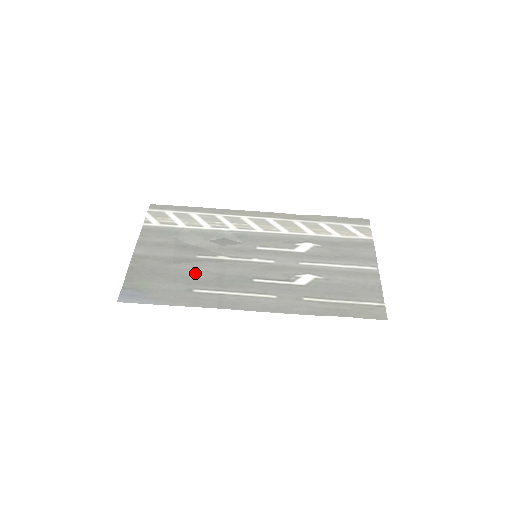
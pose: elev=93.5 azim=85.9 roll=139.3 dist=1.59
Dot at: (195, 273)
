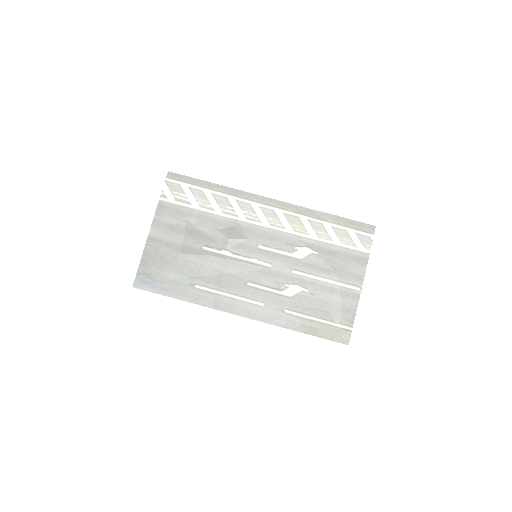
Dot at: (199, 267)
